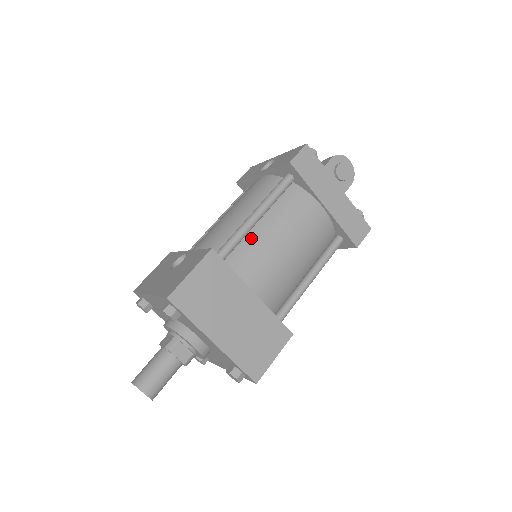
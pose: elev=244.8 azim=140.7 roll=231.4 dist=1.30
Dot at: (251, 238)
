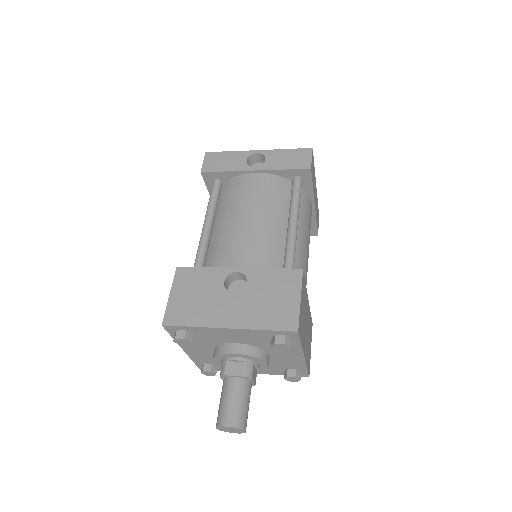
Dot at: occluded
